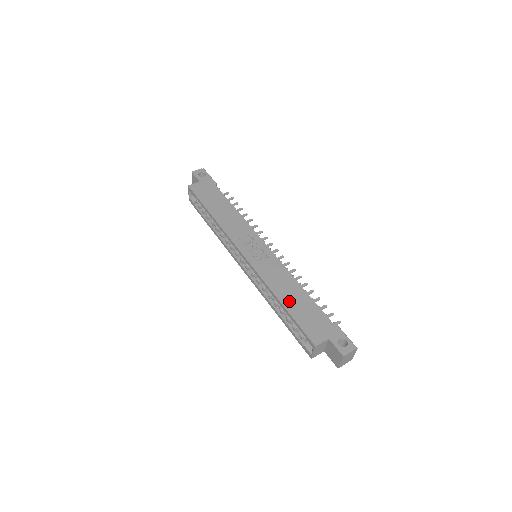
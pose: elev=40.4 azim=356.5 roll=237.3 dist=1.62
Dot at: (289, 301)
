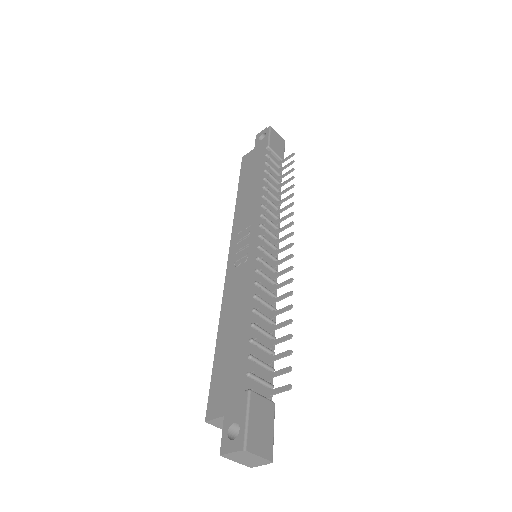
Dot at: (225, 337)
